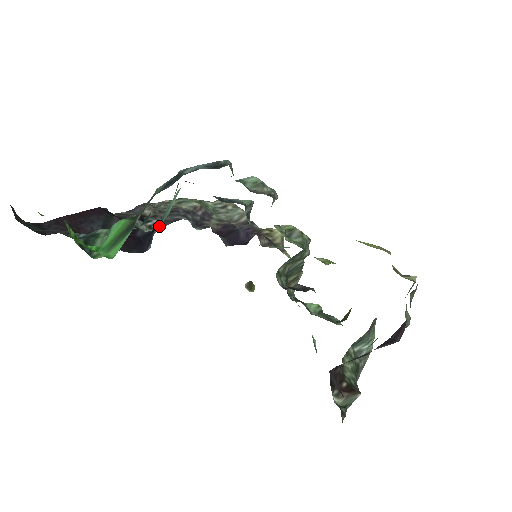
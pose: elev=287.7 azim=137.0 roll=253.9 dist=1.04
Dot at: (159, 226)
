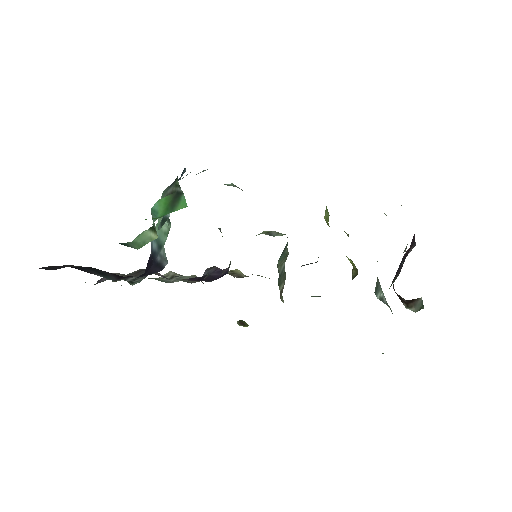
Dot at: (140, 279)
